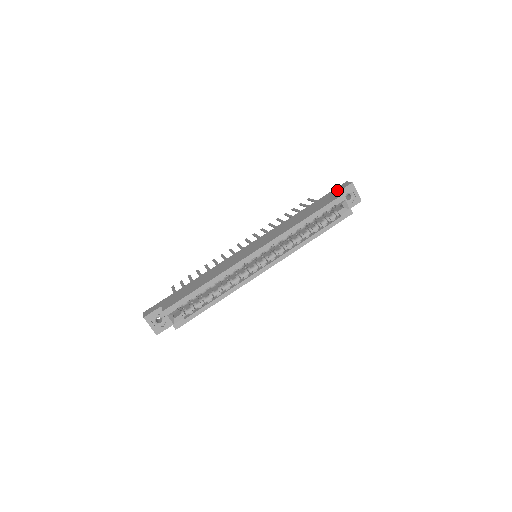
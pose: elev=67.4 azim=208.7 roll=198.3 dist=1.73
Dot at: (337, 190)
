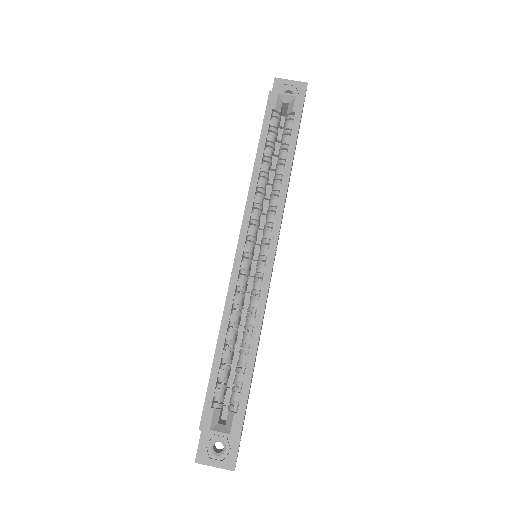
Dot at: occluded
